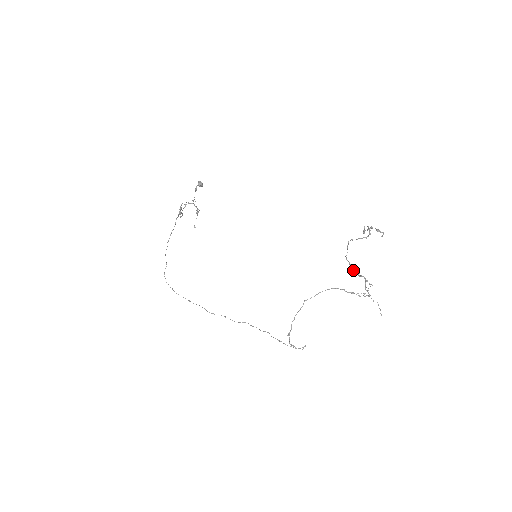
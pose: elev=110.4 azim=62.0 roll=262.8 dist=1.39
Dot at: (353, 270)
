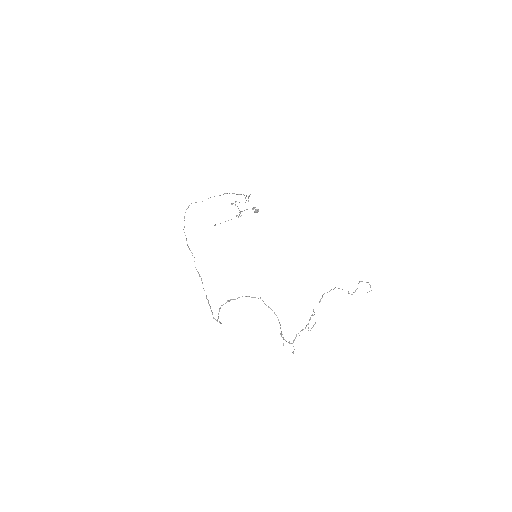
Dot at: occluded
